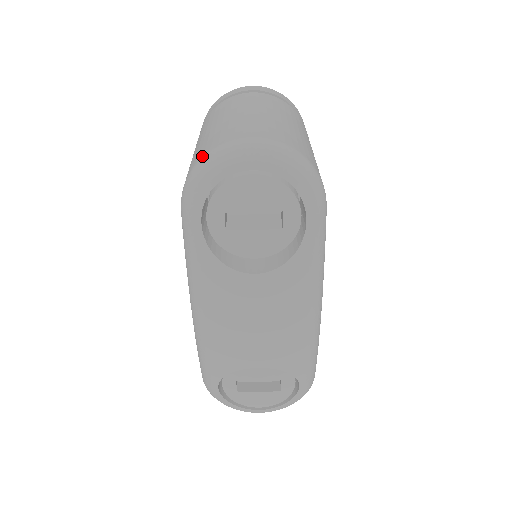
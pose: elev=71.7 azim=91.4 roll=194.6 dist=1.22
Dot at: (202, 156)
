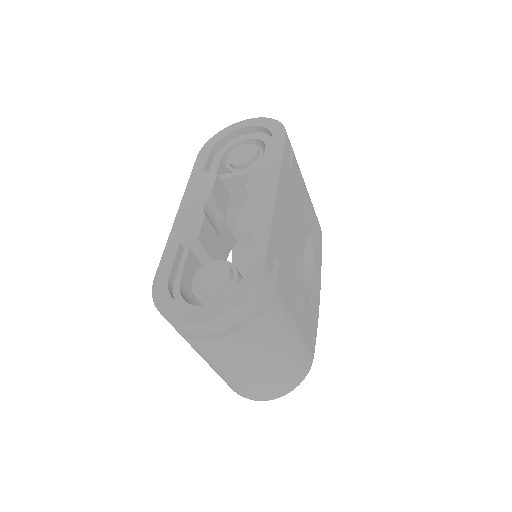
Dot at: occluded
